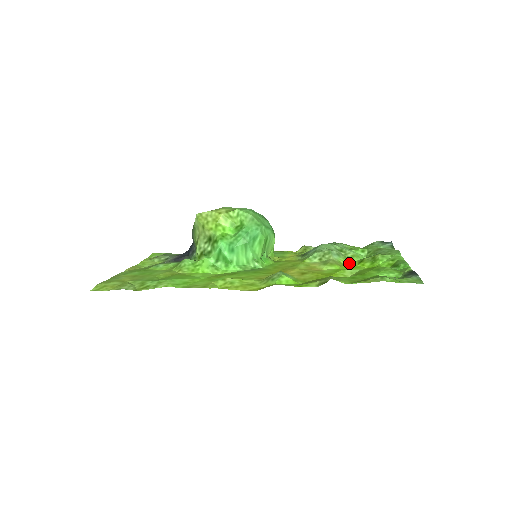
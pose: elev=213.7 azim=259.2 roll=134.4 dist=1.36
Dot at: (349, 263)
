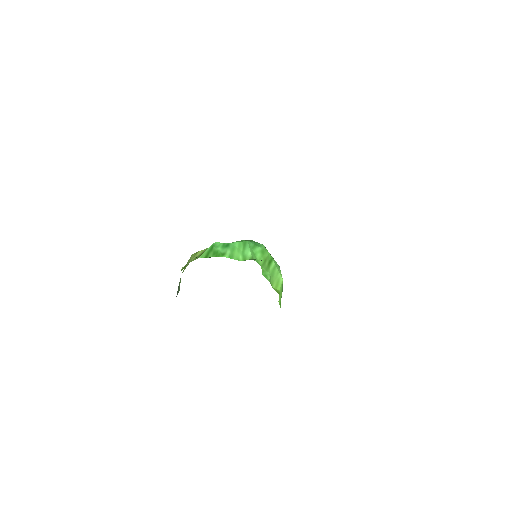
Dot at: occluded
